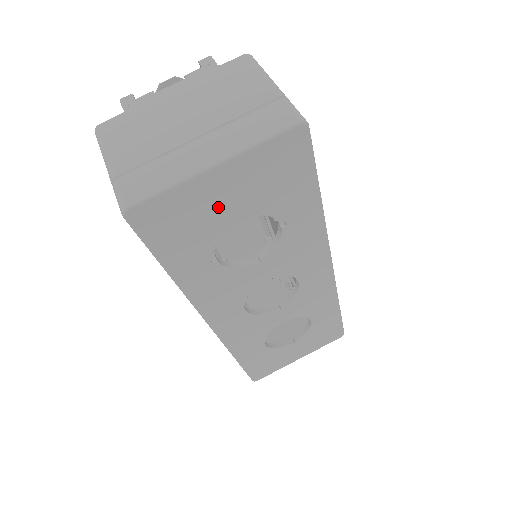
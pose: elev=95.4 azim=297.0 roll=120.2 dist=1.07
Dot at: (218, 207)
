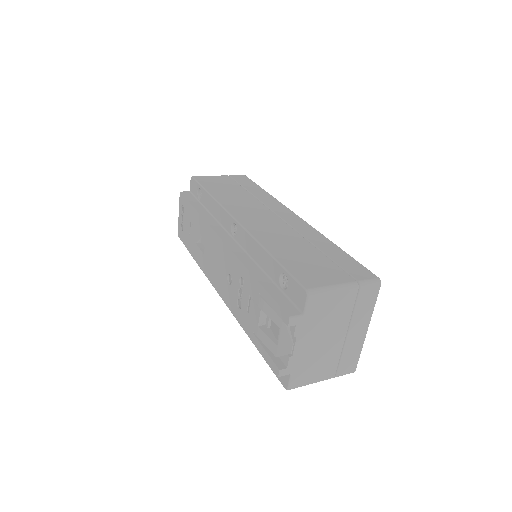
Dot at: occluded
